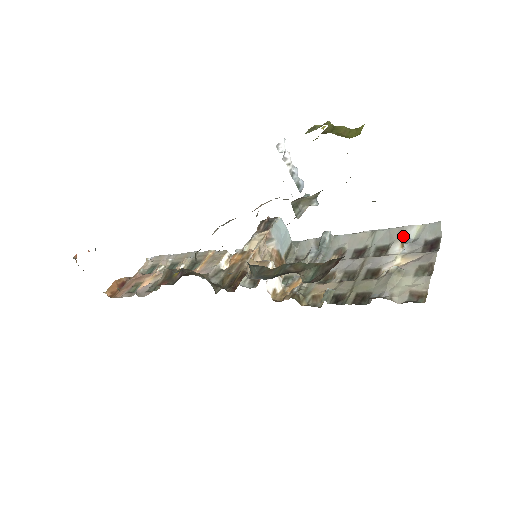
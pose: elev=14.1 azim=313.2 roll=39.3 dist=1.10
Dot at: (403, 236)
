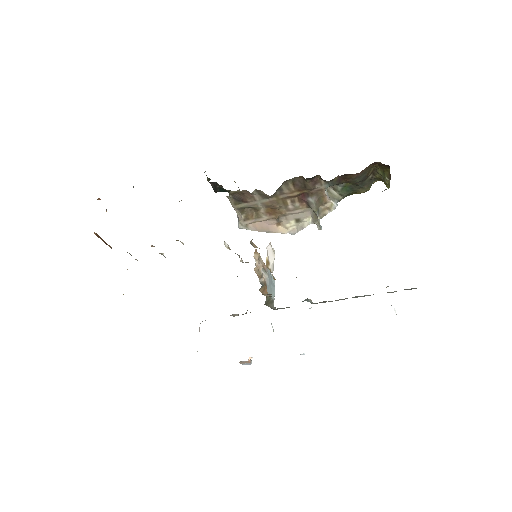
Dot at: occluded
